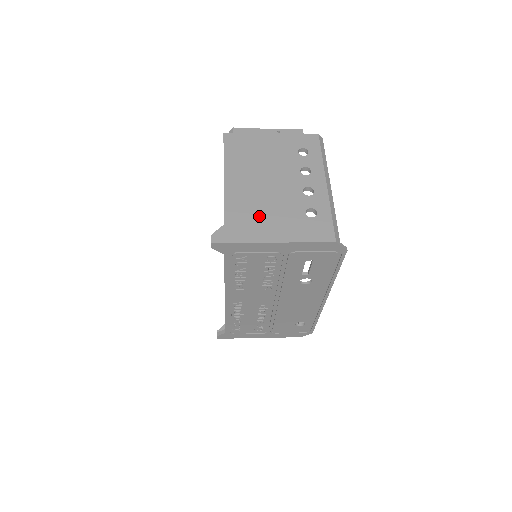
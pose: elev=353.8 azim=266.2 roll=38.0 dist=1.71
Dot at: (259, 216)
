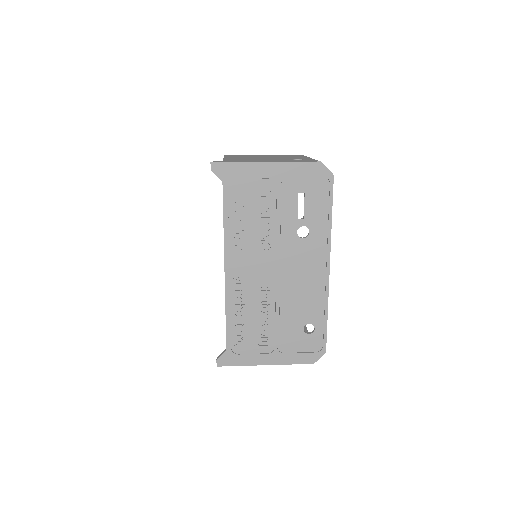
Dot at: occluded
